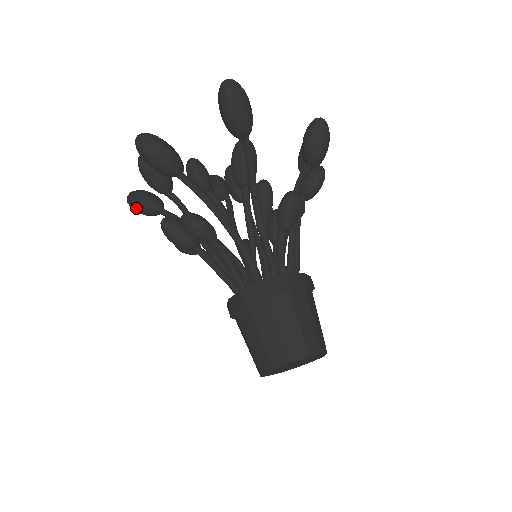
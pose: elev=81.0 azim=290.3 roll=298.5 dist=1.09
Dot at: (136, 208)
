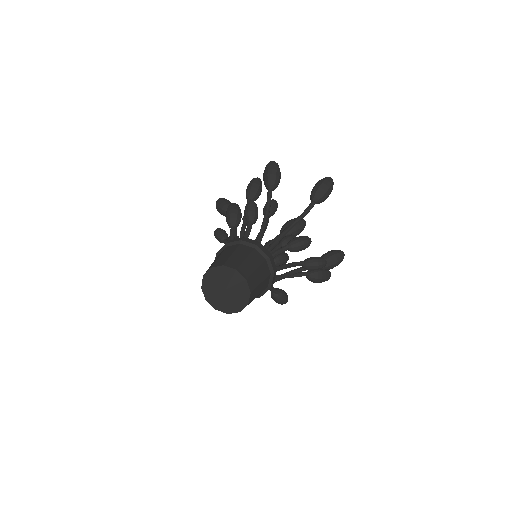
Dot at: (220, 202)
